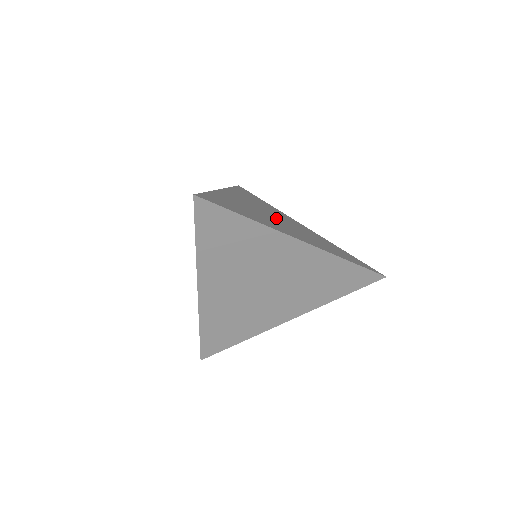
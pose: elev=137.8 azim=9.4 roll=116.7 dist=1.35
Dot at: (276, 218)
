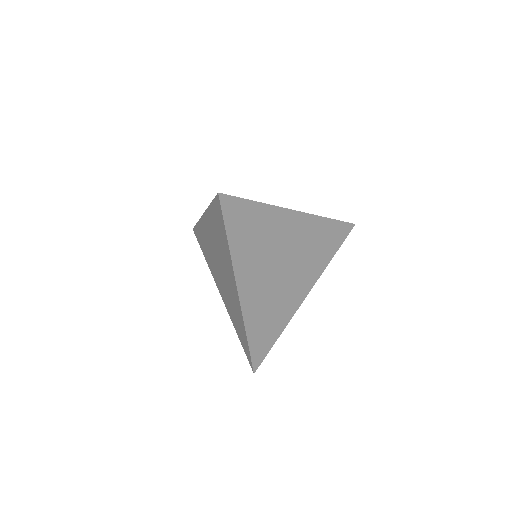
Dot at: occluded
